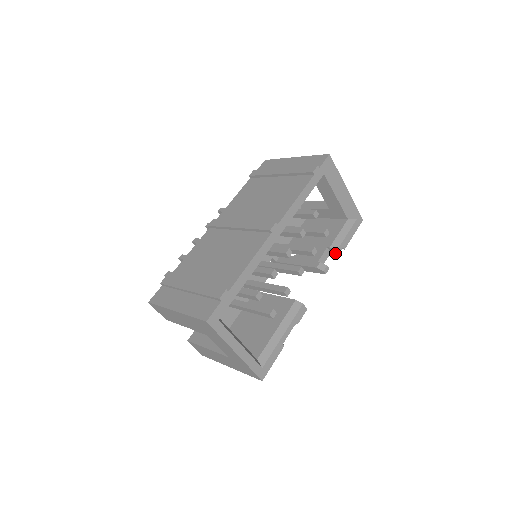
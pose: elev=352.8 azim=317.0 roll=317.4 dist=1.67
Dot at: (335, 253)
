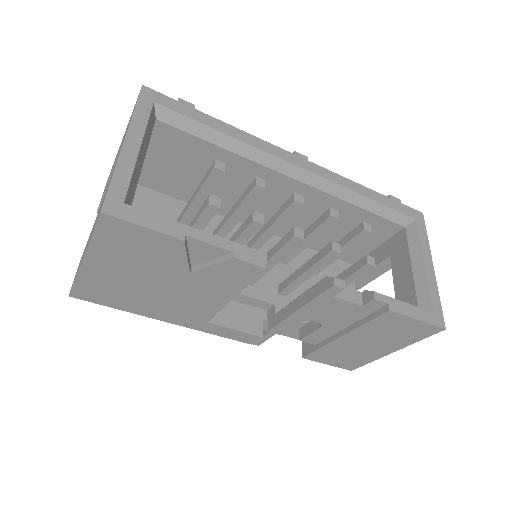
Dot at: (370, 300)
